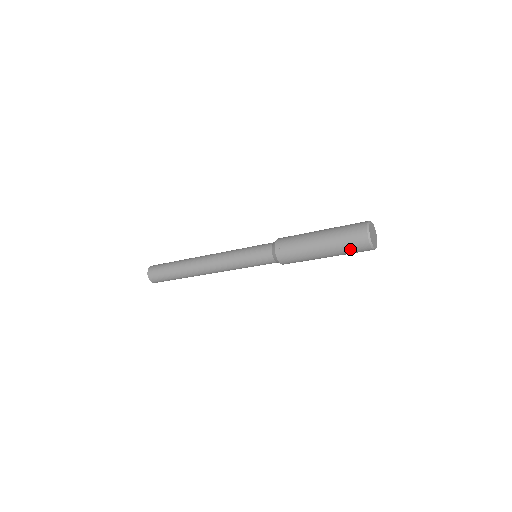
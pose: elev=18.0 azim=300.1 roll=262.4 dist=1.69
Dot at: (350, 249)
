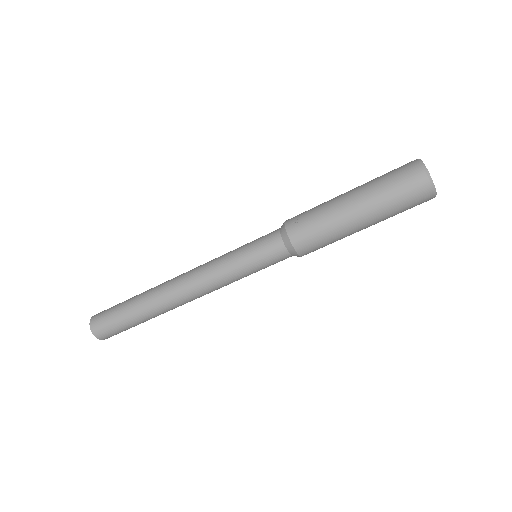
Dot at: (399, 195)
